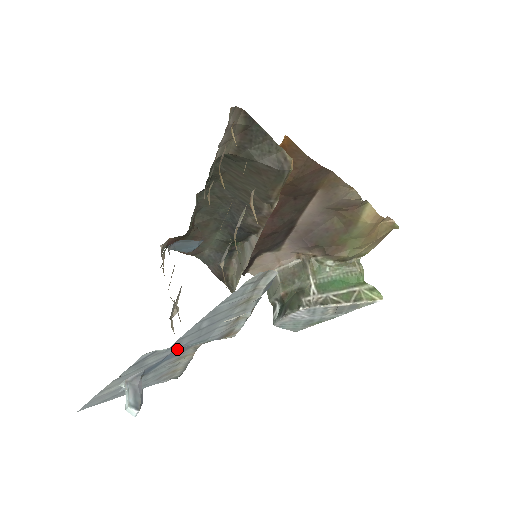
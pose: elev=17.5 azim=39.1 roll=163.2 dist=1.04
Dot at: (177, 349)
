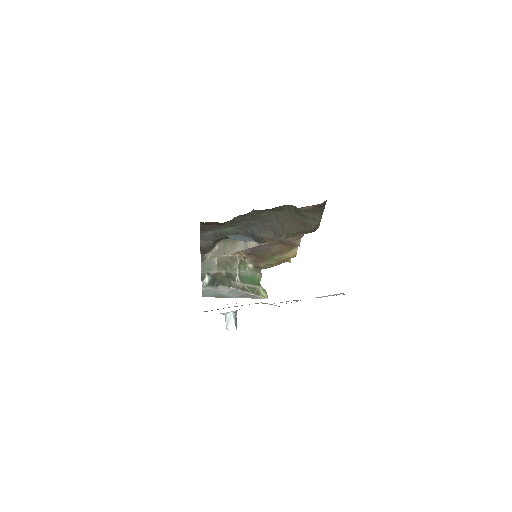
Dot at: occluded
